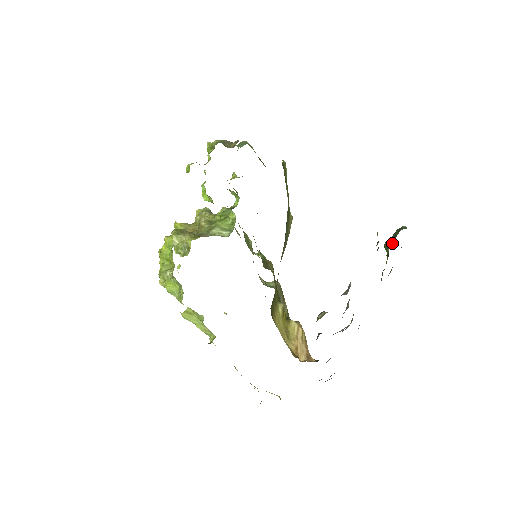
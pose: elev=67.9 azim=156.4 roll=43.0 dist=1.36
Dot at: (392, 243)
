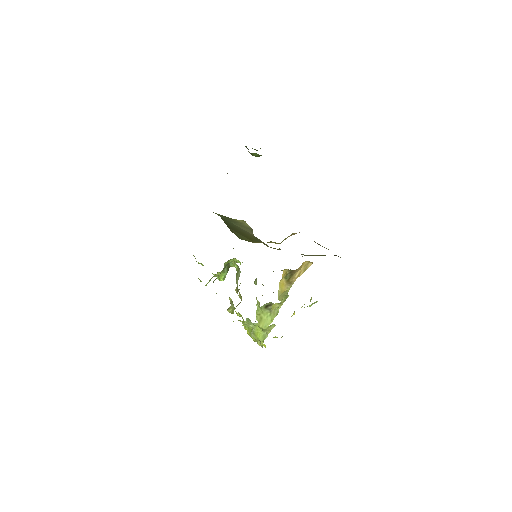
Dot at: (248, 149)
